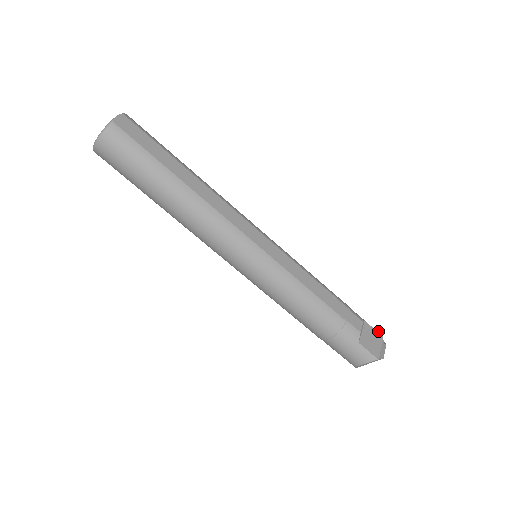
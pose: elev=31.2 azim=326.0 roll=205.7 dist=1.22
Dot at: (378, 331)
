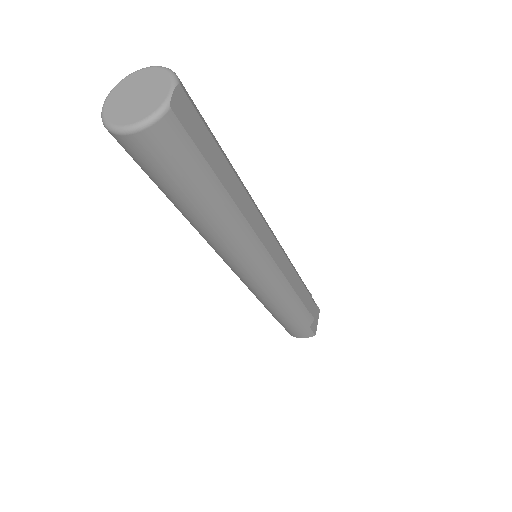
Dot at: occluded
